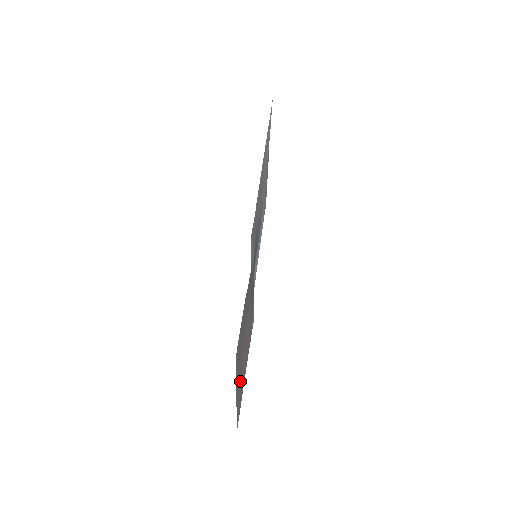
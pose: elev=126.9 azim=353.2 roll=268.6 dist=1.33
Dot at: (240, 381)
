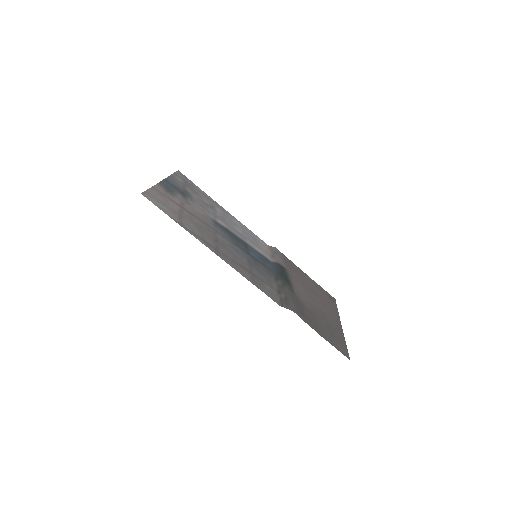
Dot at: (329, 310)
